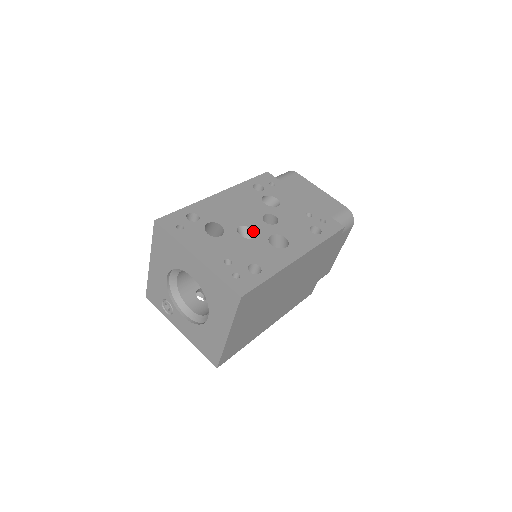
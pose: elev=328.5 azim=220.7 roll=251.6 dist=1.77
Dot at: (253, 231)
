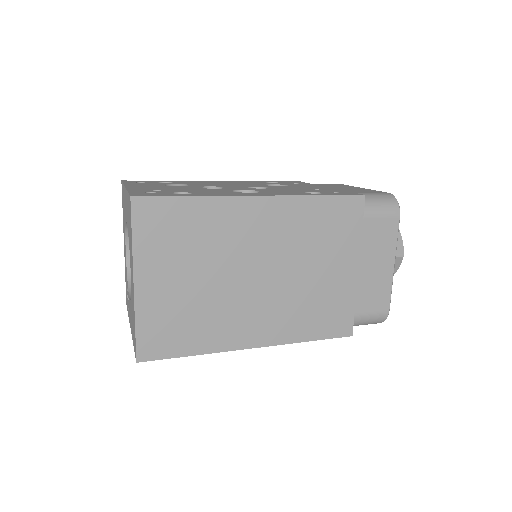
Dot at: occluded
